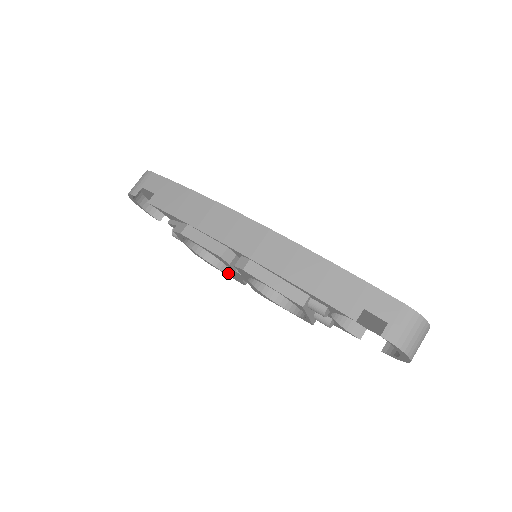
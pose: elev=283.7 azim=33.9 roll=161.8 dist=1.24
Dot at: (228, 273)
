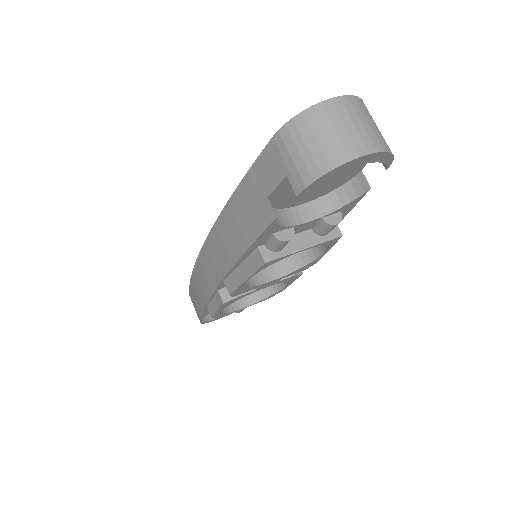
Dot at: (287, 282)
